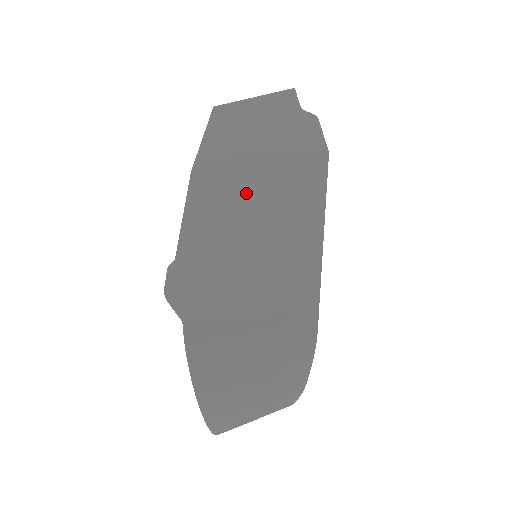
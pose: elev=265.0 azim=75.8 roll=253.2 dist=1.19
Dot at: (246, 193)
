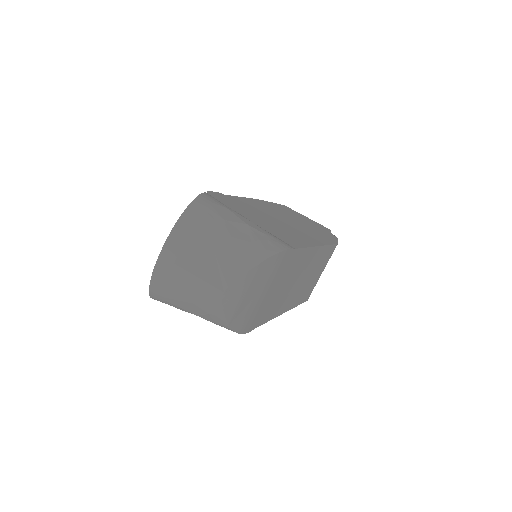
Dot at: (282, 217)
